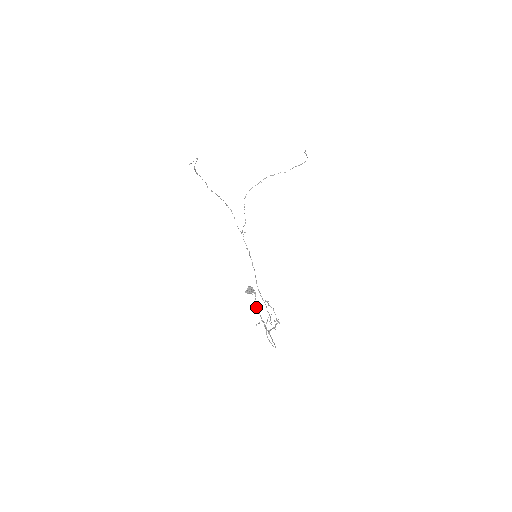
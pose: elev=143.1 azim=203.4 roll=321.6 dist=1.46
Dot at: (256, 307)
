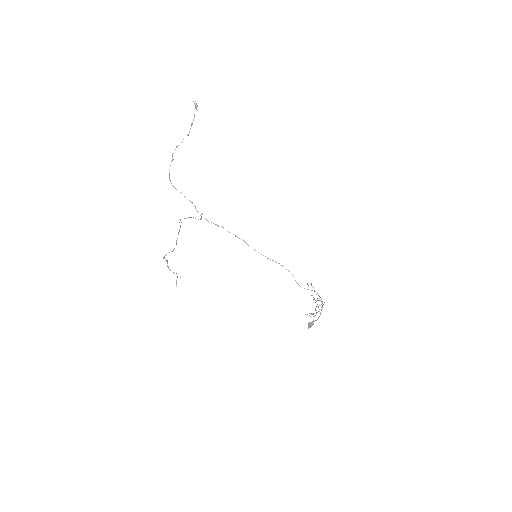
Dot at: occluded
